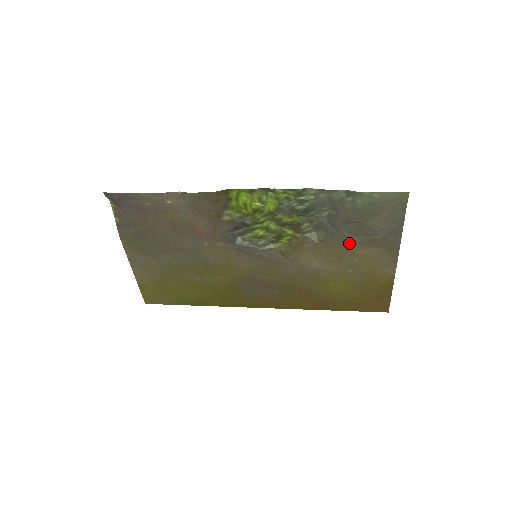
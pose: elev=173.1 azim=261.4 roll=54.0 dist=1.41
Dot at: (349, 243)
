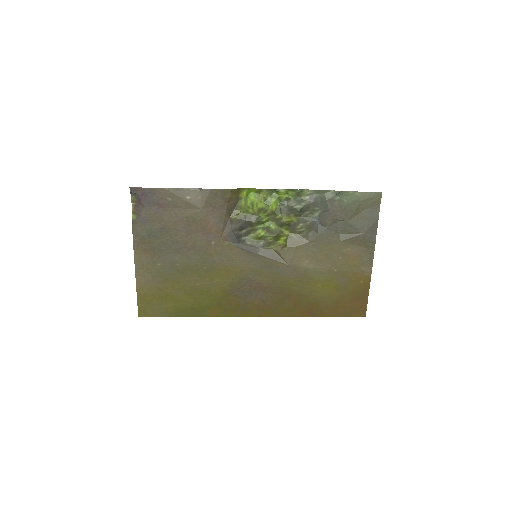
Dot at: (335, 241)
